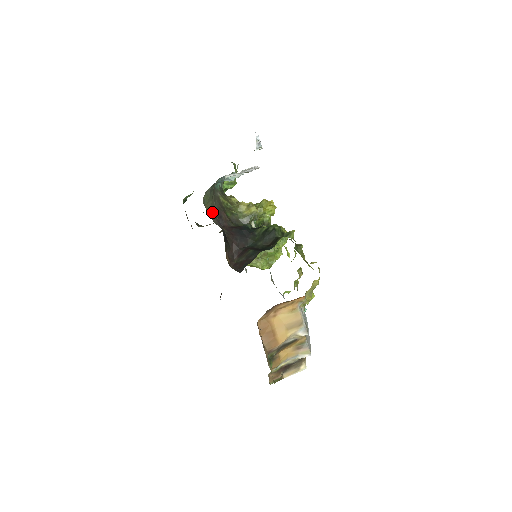
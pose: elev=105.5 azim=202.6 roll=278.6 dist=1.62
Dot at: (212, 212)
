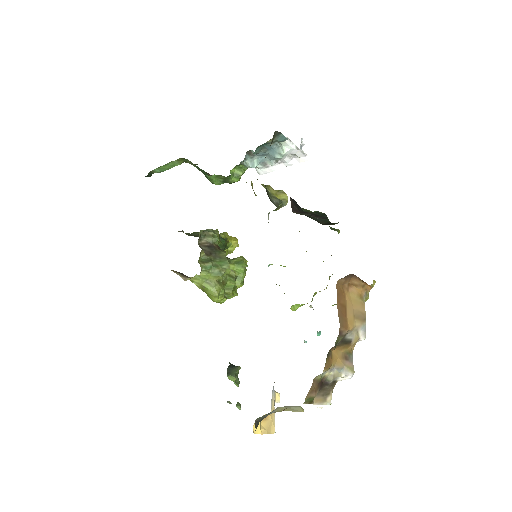
Dot at: occluded
